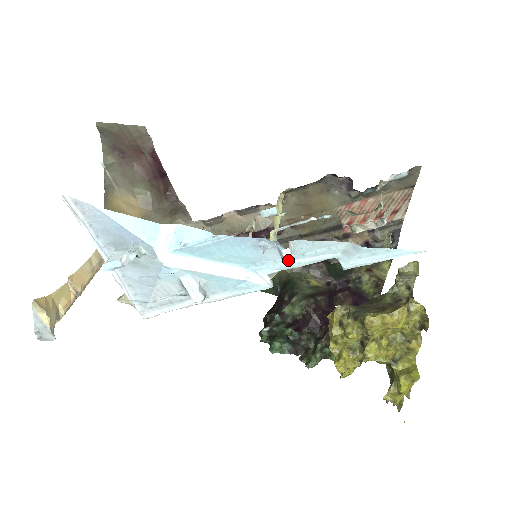
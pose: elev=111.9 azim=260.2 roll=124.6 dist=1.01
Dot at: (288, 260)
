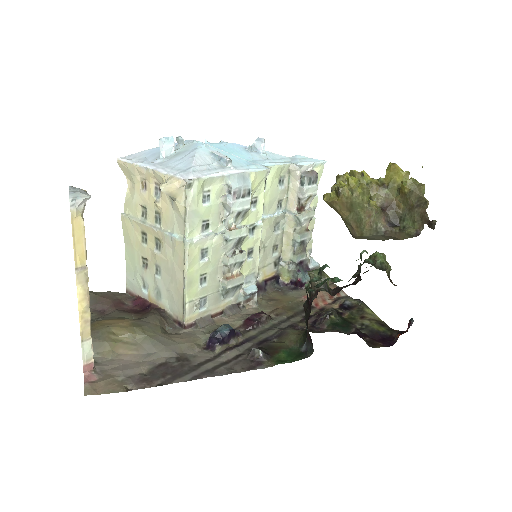
Dot at: (268, 162)
